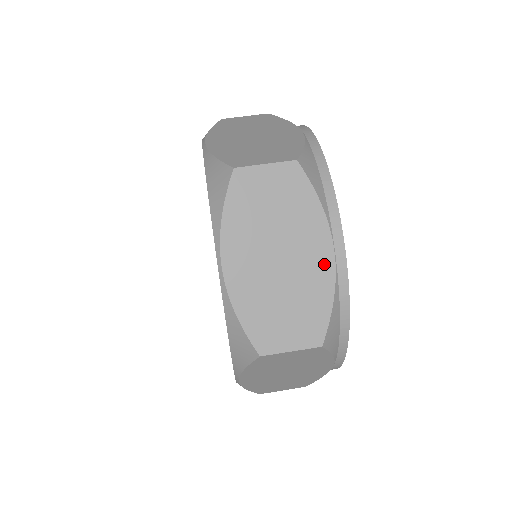
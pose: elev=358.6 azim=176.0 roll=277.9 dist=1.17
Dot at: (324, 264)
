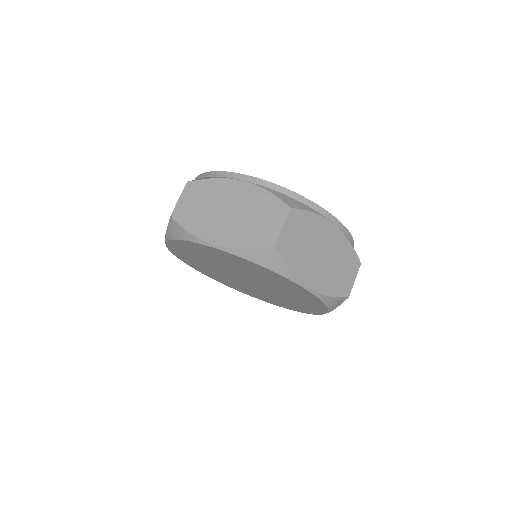
Dot at: (246, 189)
